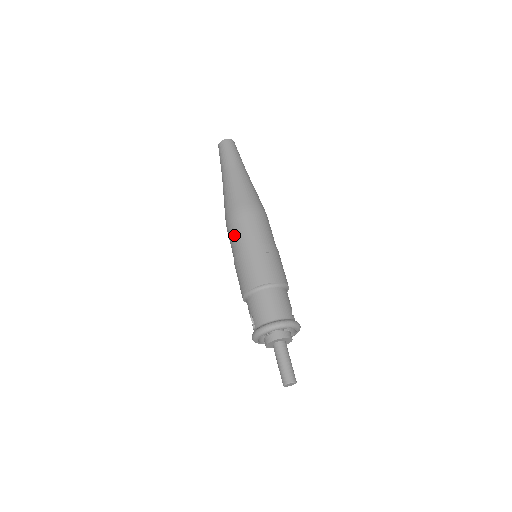
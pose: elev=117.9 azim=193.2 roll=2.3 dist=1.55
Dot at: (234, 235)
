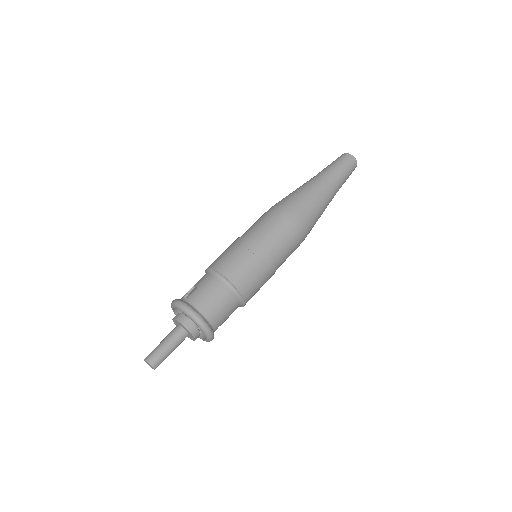
Dot at: (266, 224)
